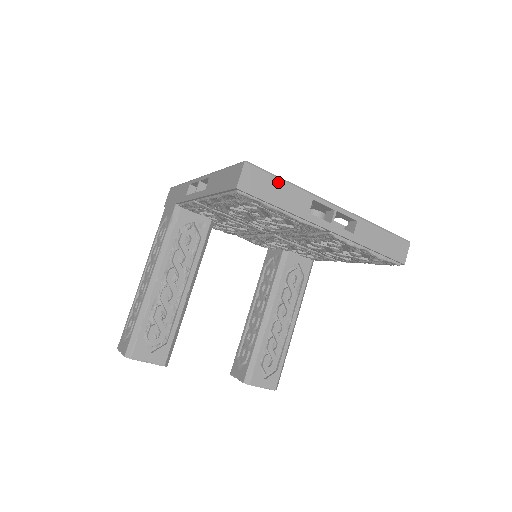
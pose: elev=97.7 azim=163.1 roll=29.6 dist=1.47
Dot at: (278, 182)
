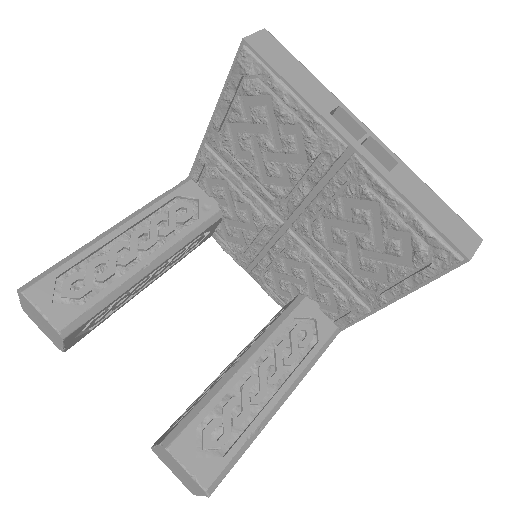
Dot at: (298, 65)
